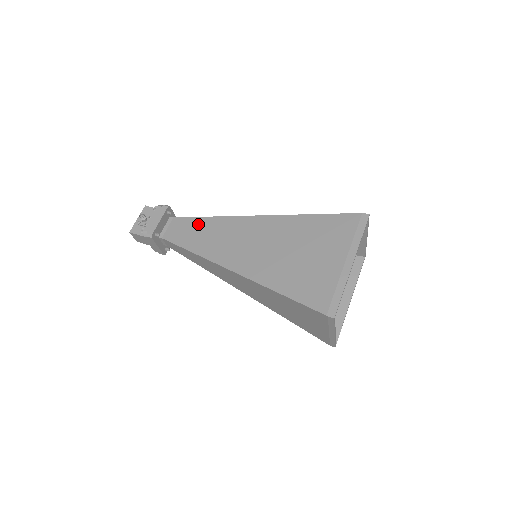
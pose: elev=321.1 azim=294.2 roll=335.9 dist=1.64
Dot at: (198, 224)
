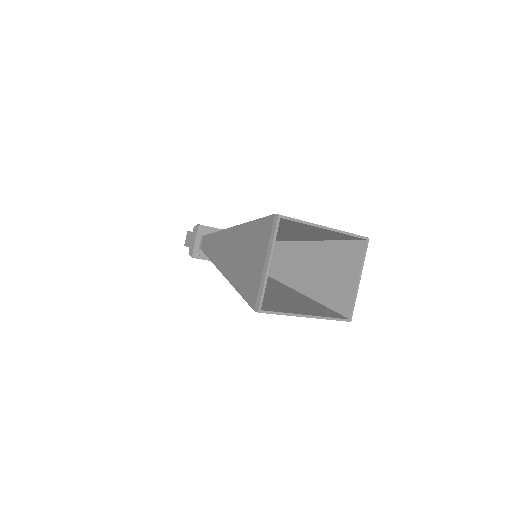
Dot at: occluded
